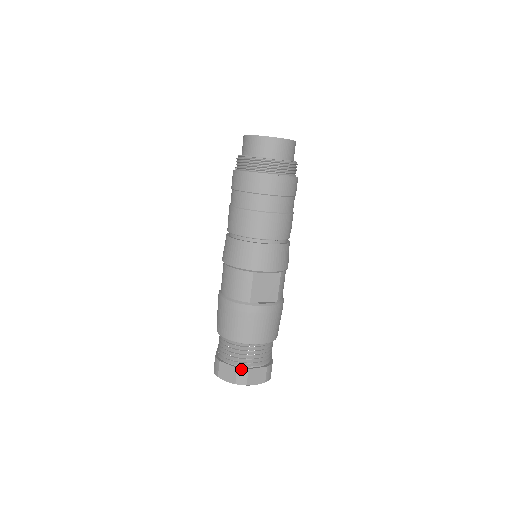
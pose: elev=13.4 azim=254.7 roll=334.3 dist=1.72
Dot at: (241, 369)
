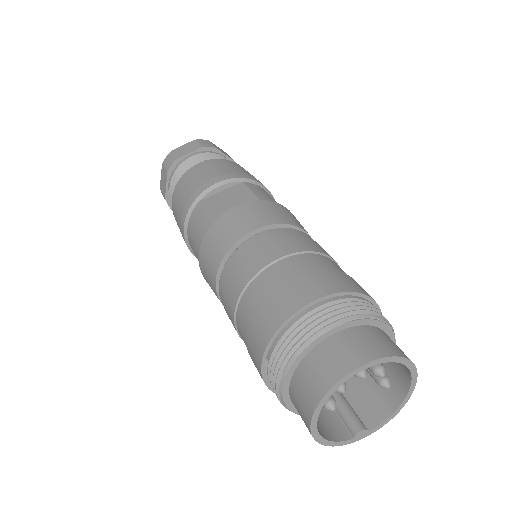
Dot at: occluded
